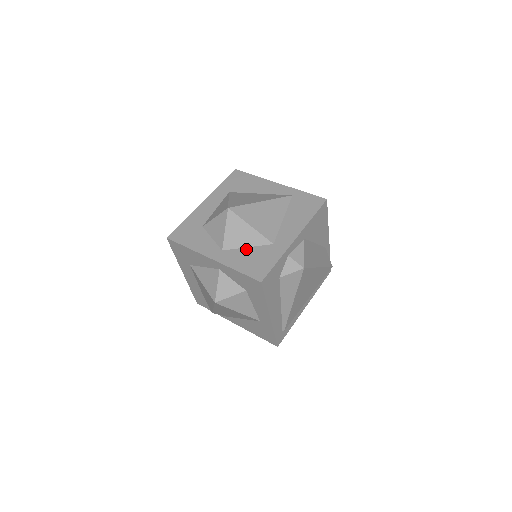
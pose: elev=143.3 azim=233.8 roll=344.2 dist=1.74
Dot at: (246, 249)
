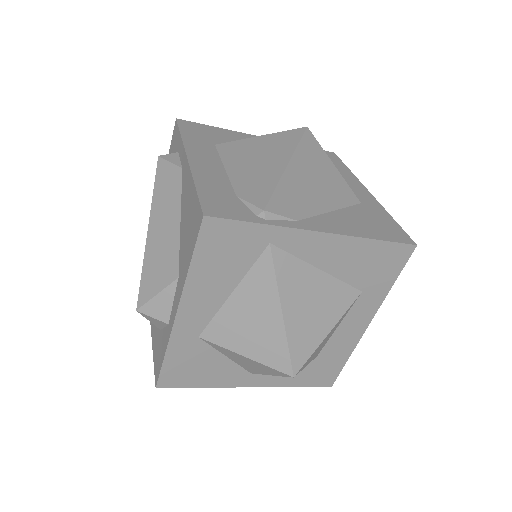
Dot at: occluded
